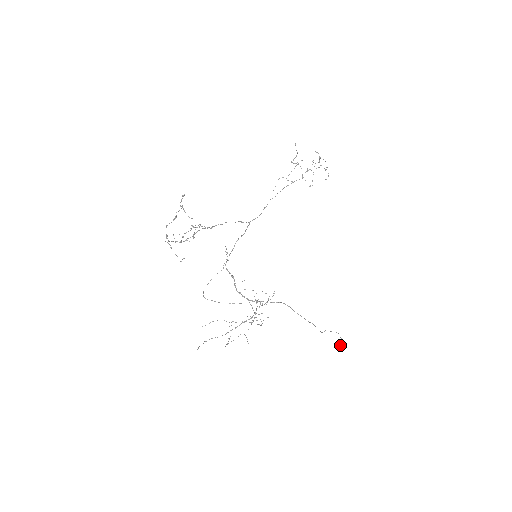
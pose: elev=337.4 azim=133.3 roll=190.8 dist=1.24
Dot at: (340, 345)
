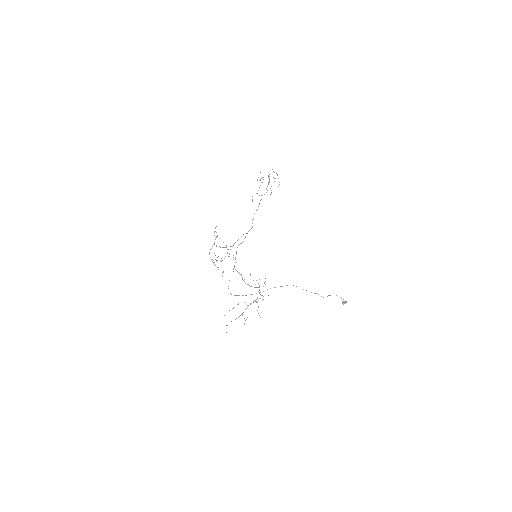
Dot at: (344, 303)
